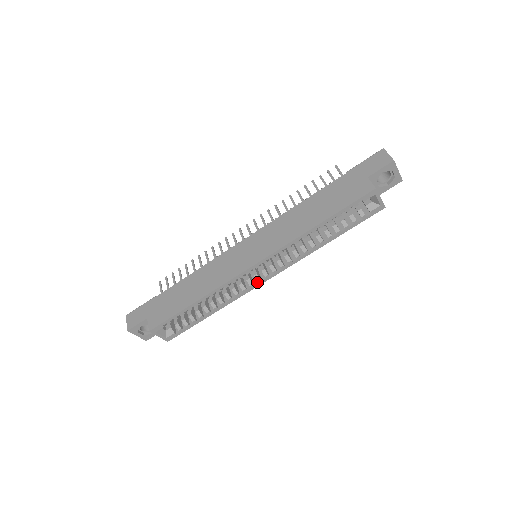
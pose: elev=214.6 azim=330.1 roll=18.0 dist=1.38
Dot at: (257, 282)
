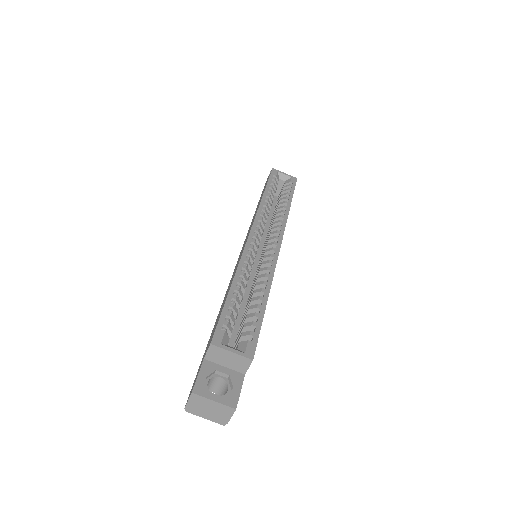
Dot at: (274, 254)
